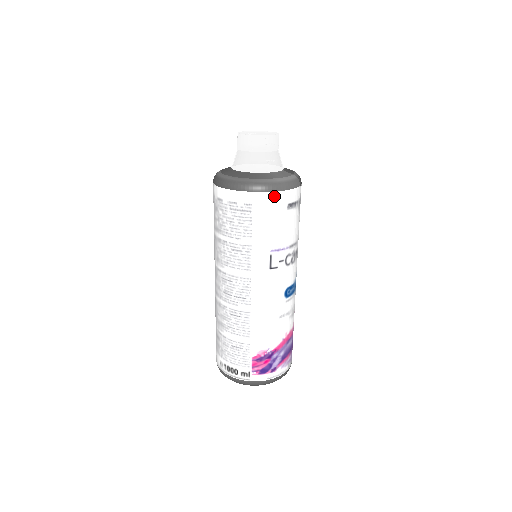
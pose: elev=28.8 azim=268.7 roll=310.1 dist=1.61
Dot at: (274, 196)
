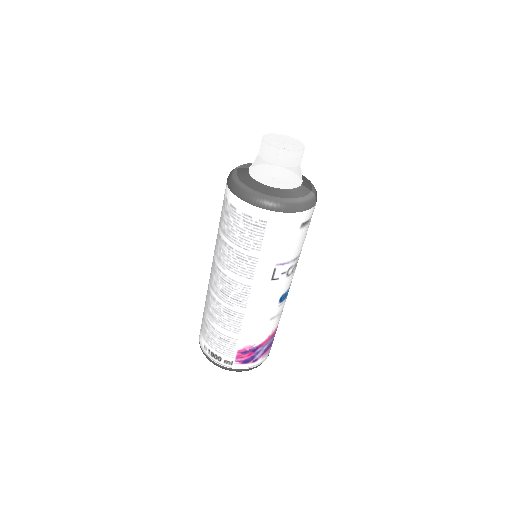
Dot at: (291, 217)
